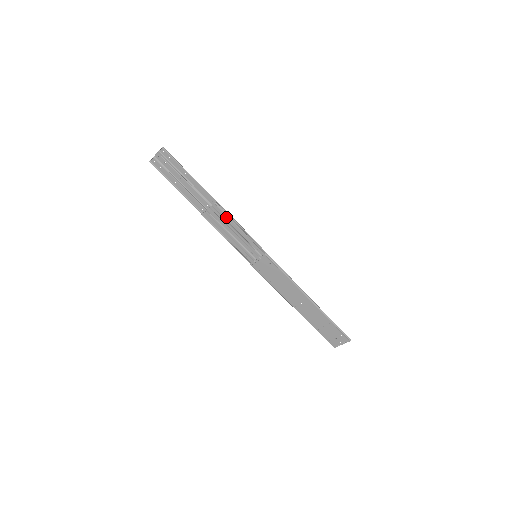
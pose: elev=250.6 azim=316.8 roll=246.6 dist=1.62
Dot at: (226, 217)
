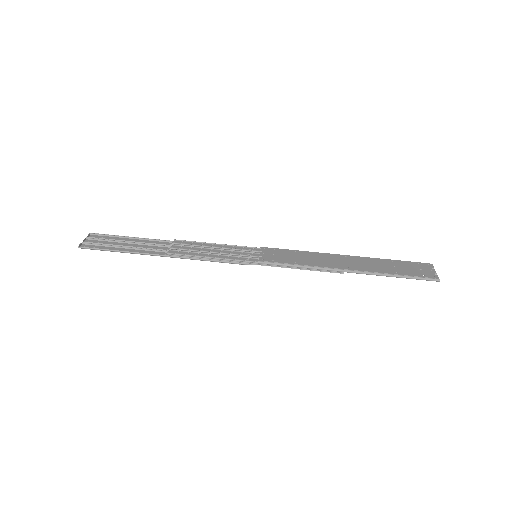
Dot at: (195, 244)
